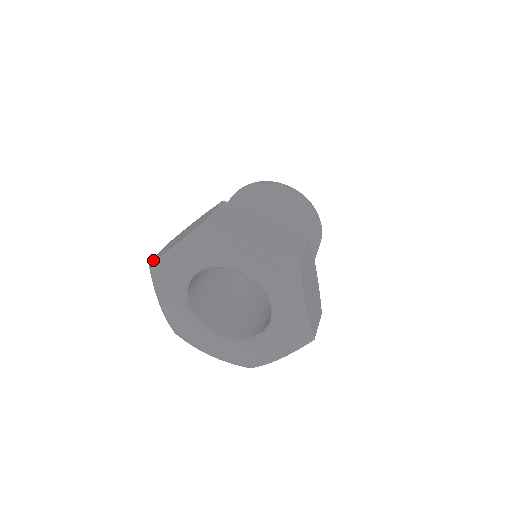
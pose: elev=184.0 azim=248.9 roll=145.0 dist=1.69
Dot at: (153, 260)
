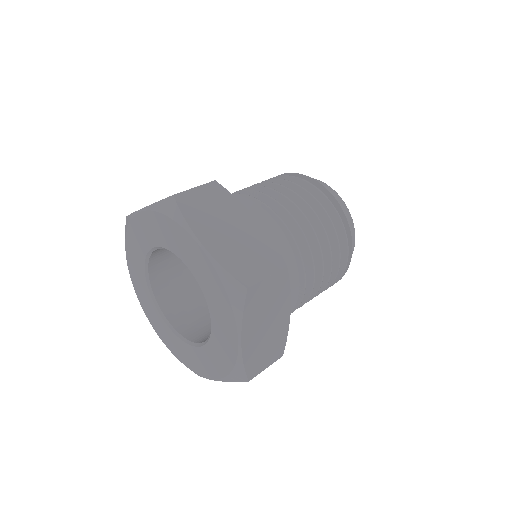
Dot at: occluded
